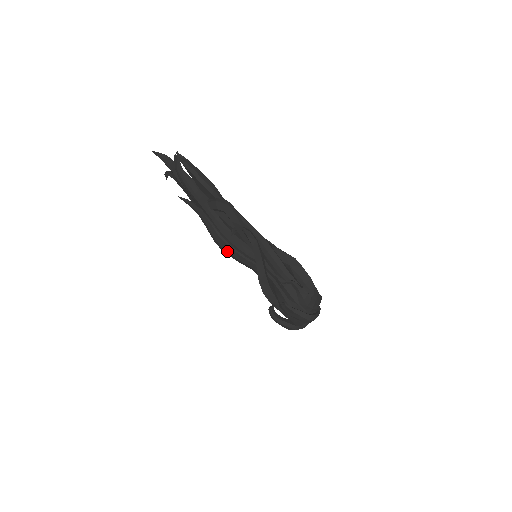
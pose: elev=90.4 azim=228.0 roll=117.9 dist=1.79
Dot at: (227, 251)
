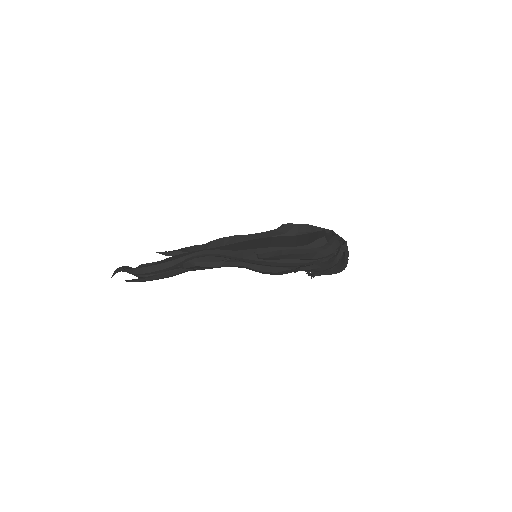
Dot at: occluded
